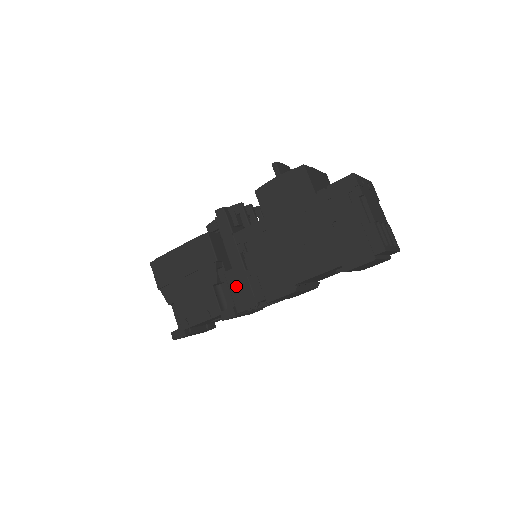
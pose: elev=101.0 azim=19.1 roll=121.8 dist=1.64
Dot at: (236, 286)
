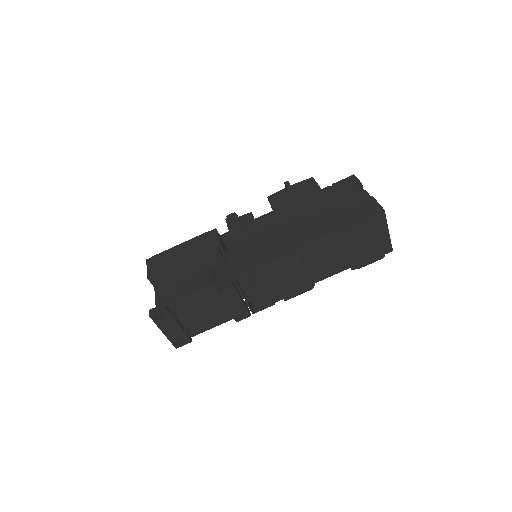
Dot at: (236, 259)
